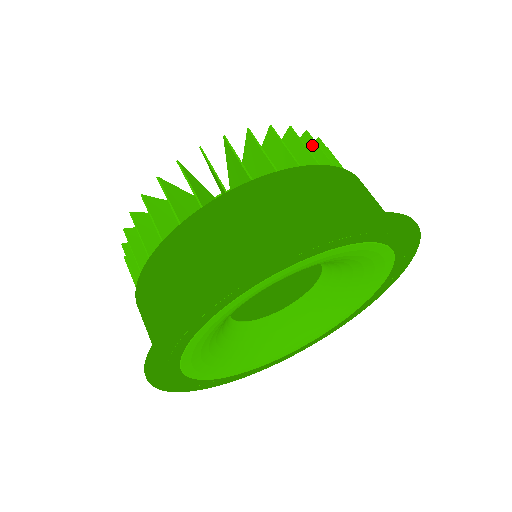
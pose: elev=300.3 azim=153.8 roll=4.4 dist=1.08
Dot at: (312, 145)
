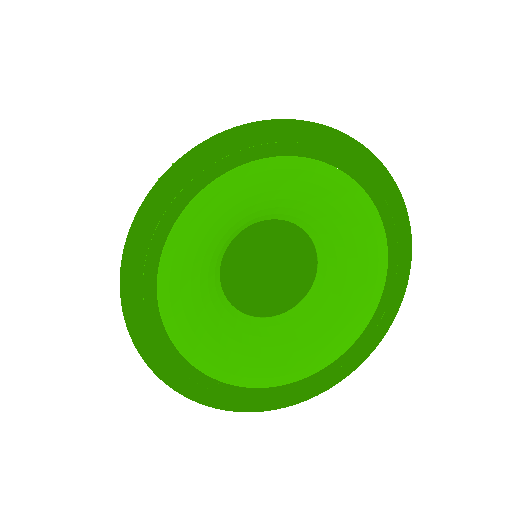
Dot at: occluded
